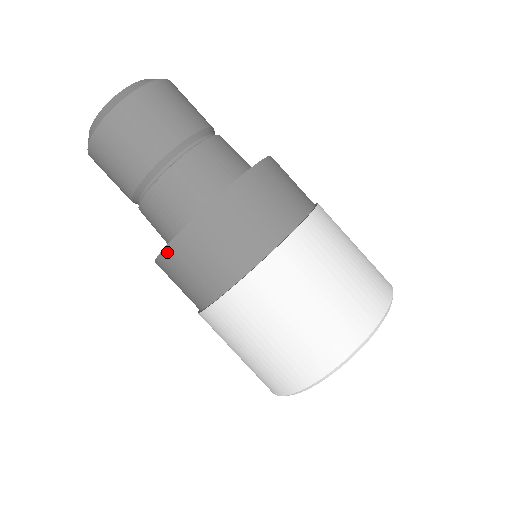
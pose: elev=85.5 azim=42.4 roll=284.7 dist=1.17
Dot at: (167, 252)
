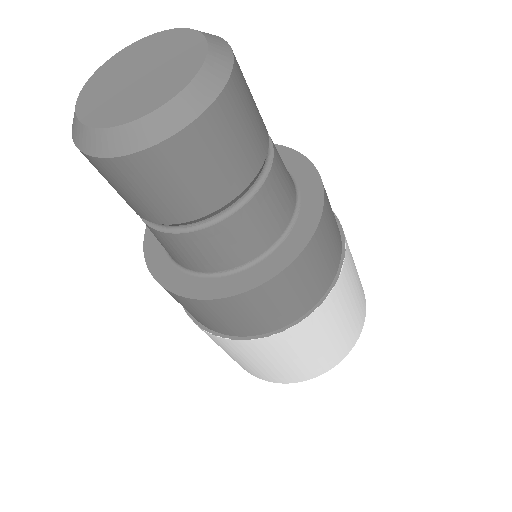
Dot at: (146, 248)
